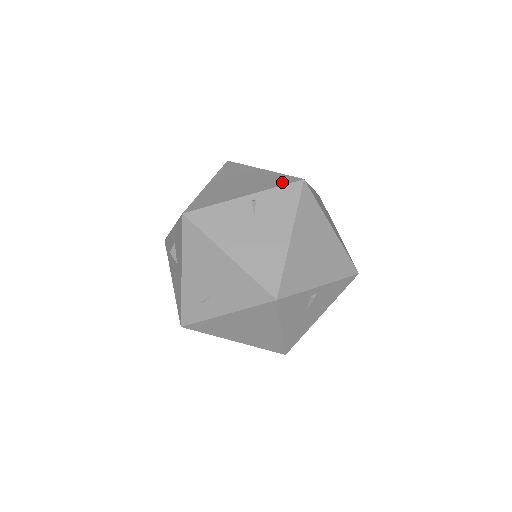
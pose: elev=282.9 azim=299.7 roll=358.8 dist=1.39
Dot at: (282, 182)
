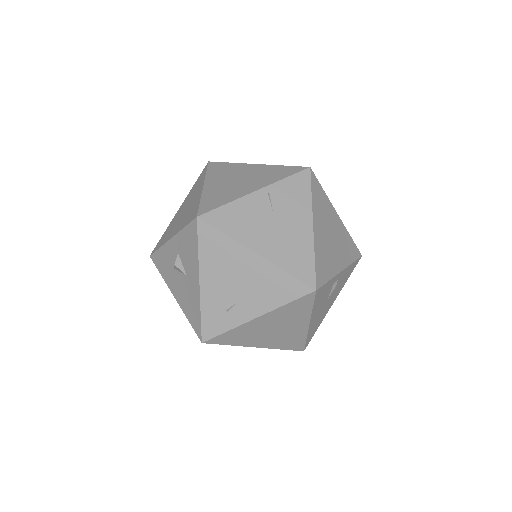
Dot at: (289, 172)
